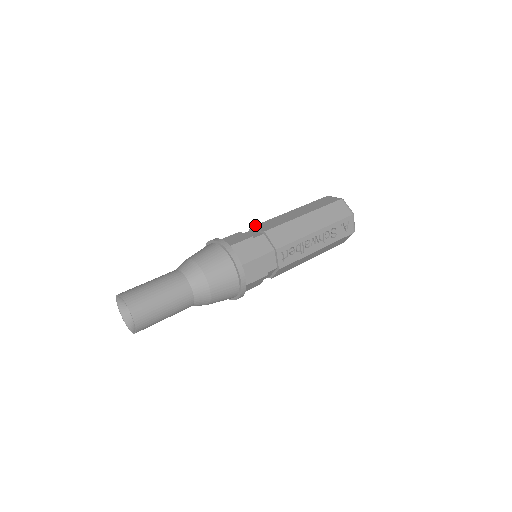
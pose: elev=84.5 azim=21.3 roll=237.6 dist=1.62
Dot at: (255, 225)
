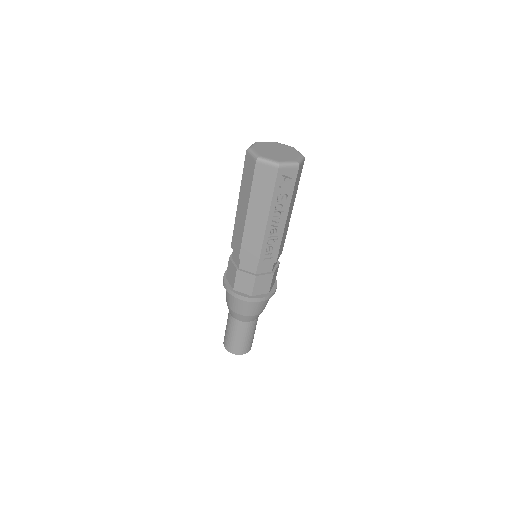
Dot at: (231, 243)
